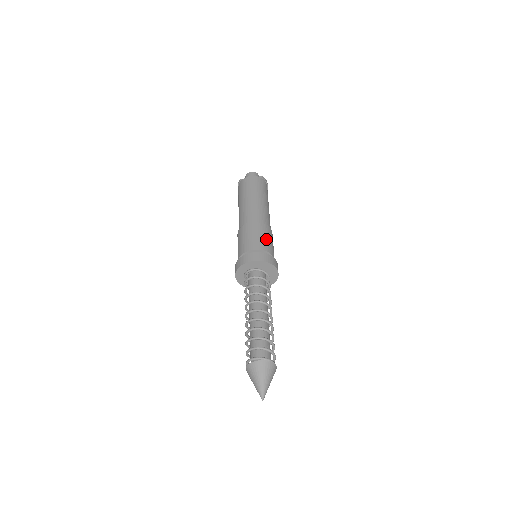
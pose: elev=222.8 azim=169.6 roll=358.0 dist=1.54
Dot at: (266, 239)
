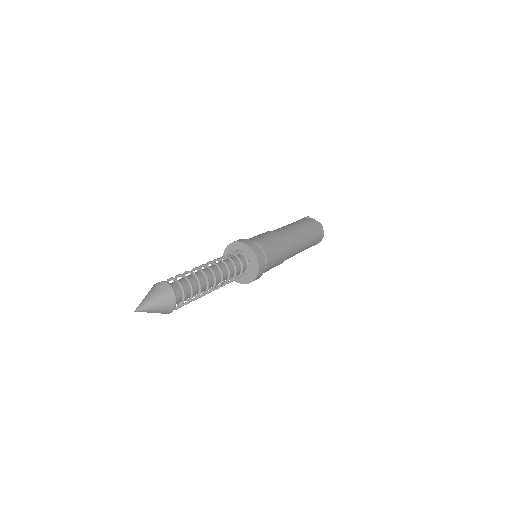
Dot at: (276, 254)
